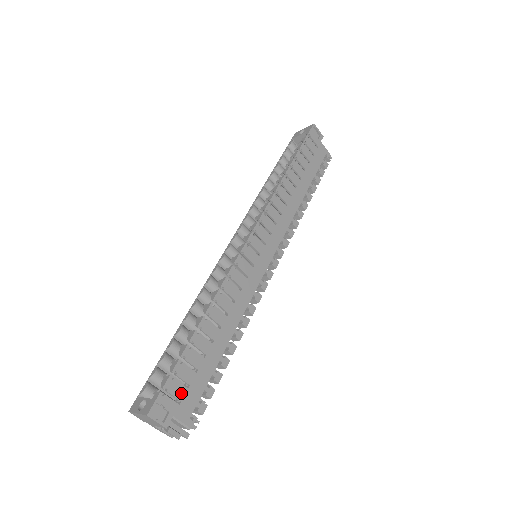
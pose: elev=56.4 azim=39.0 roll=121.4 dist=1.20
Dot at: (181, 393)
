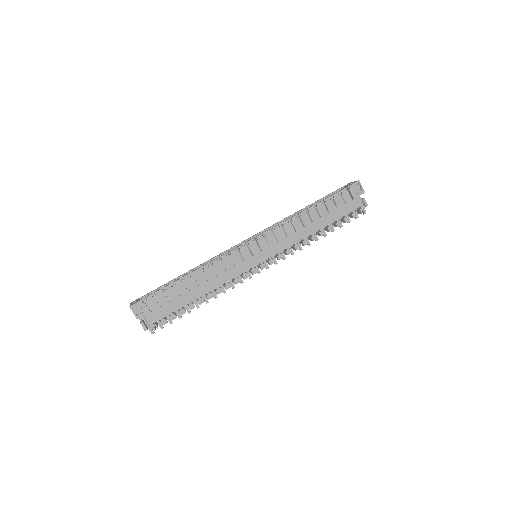
Dot at: (154, 307)
